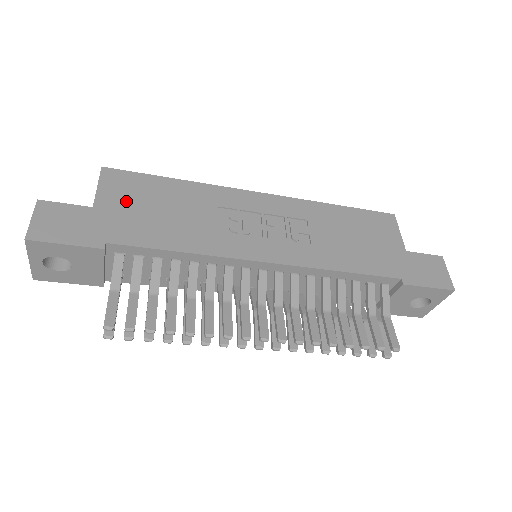
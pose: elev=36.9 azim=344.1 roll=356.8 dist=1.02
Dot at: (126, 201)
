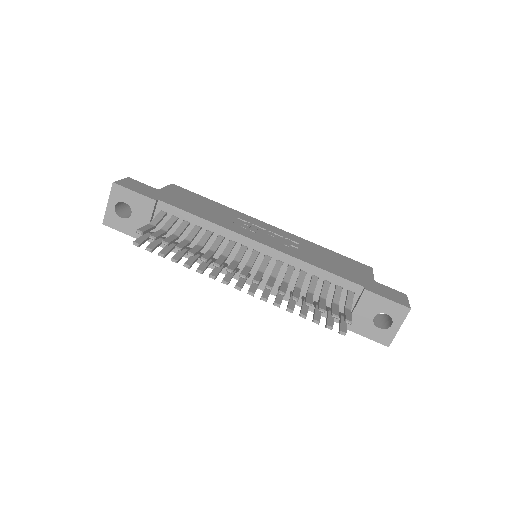
Dot at: (180, 195)
